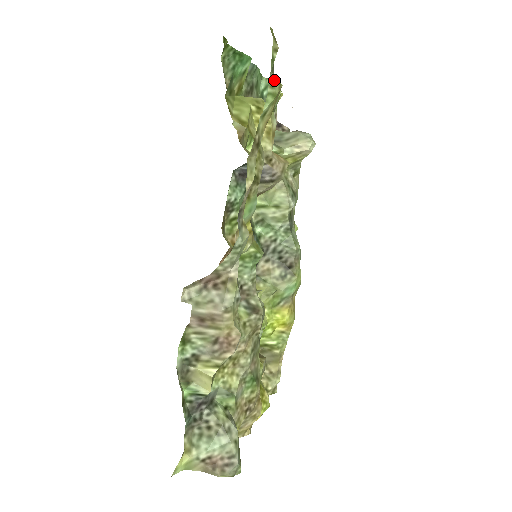
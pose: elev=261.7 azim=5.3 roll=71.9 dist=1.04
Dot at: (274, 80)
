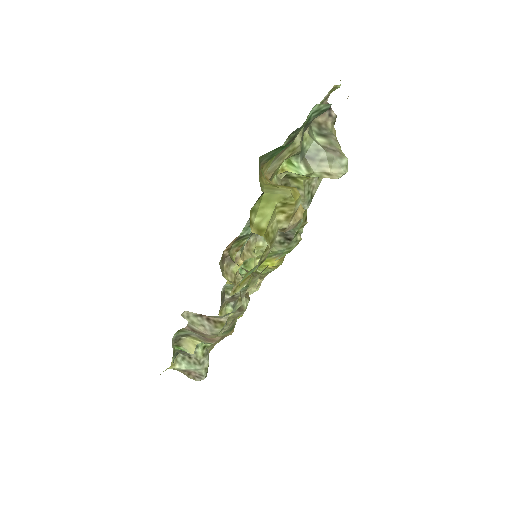
Dot at: (293, 243)
